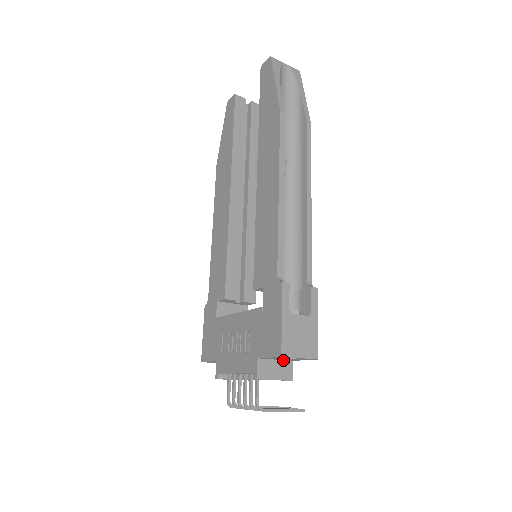
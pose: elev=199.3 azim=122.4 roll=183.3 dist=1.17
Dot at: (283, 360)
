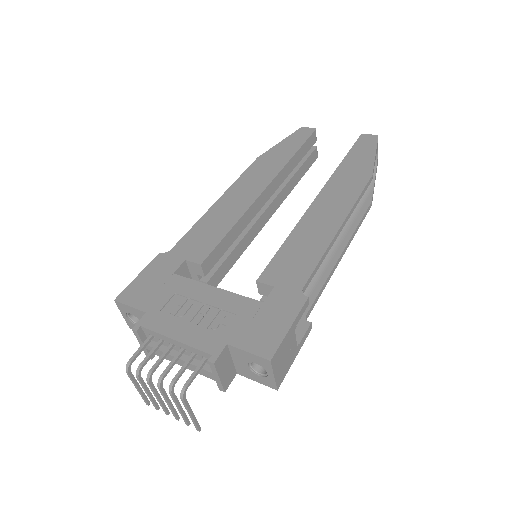
Dot at: (234, 365)
